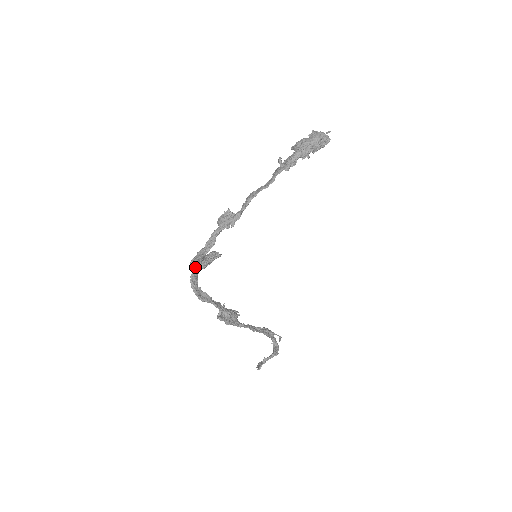
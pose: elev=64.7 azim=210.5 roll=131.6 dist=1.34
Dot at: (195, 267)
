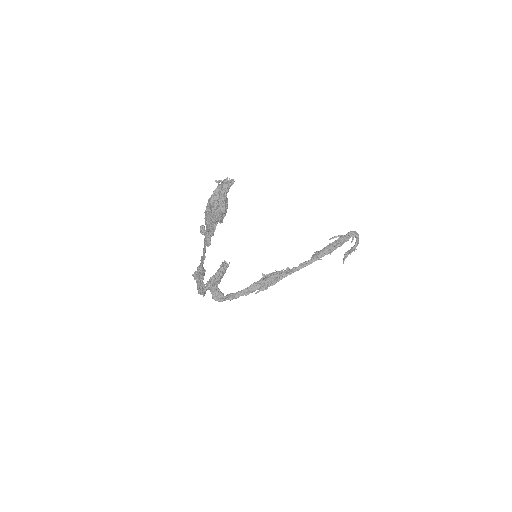
Dot at: (211, 288)
